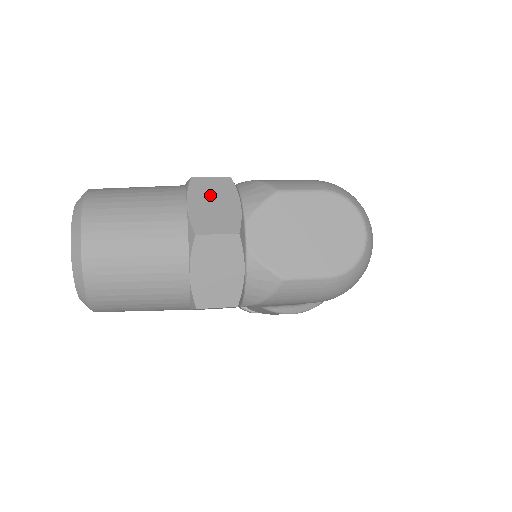
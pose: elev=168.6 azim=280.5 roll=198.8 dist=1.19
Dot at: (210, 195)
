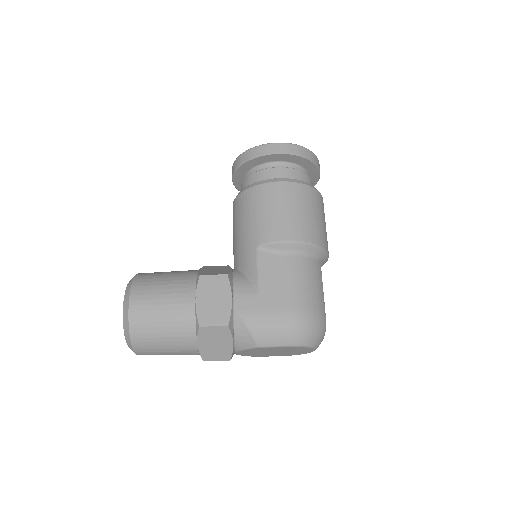
Dot at: (213, 339)
